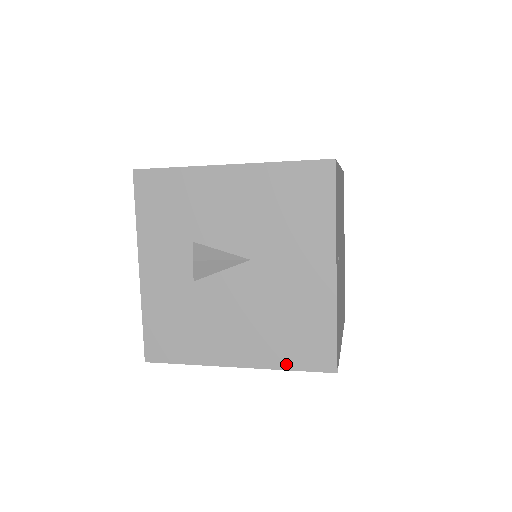
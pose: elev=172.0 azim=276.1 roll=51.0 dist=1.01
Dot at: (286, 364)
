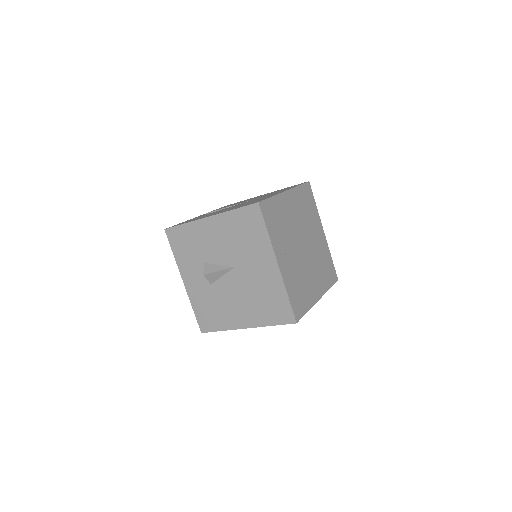
Dot at: (269, 322)
